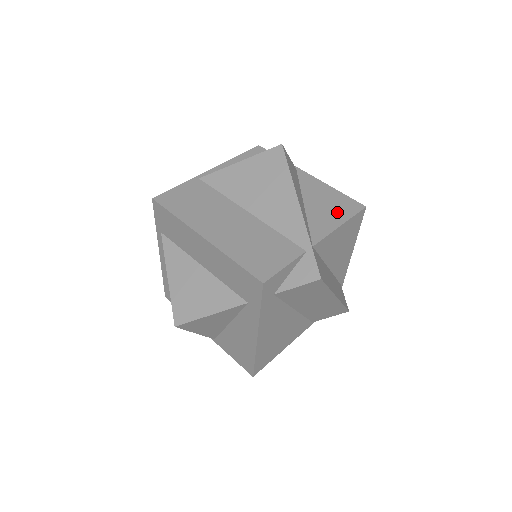
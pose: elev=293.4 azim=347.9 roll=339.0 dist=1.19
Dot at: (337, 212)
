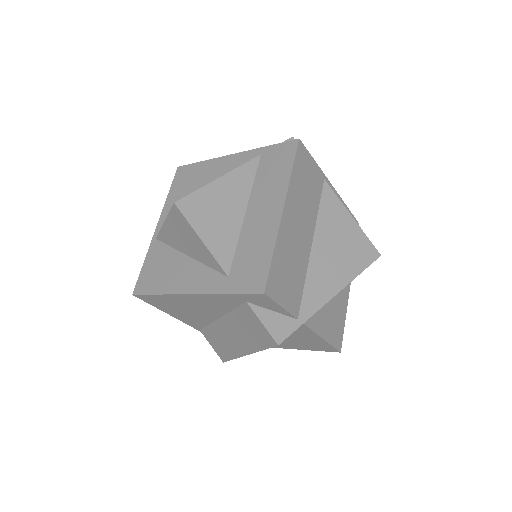
Dot at: (331, 329)
